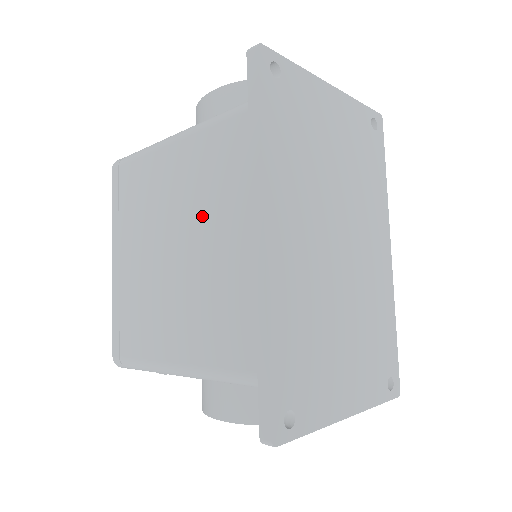
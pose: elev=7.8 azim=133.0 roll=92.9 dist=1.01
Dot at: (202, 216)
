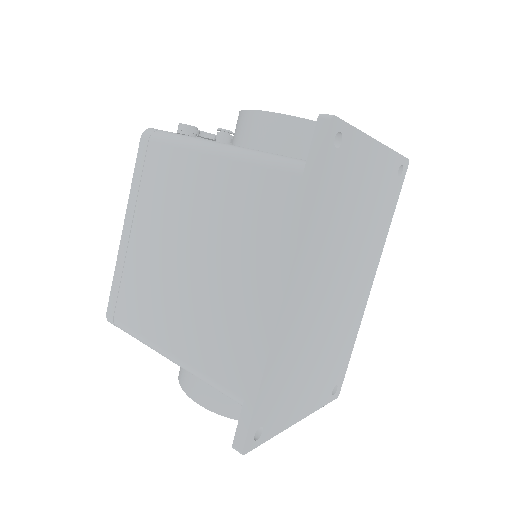
Dot at: (228, 245)
